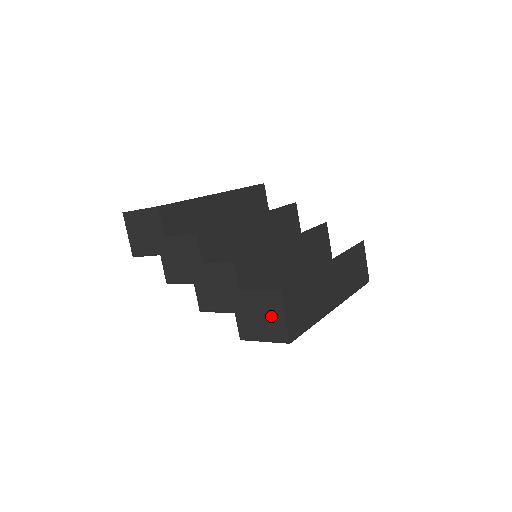
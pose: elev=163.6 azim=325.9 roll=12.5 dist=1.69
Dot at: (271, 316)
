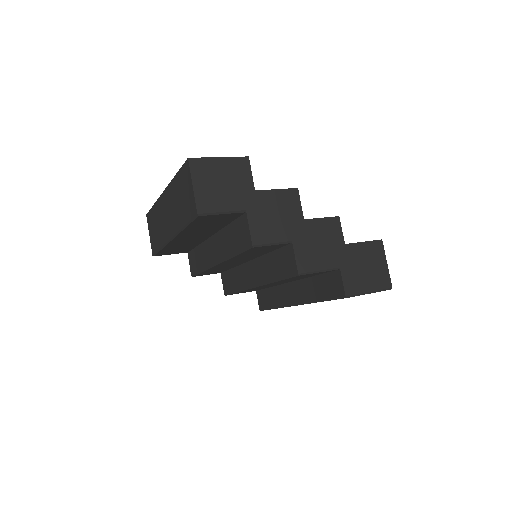
Dot at: (375, 265)
